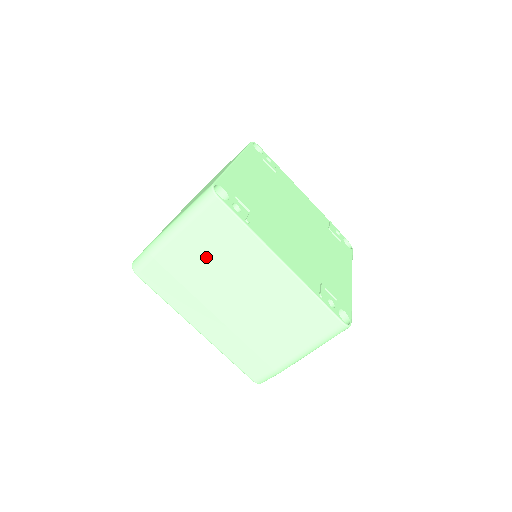
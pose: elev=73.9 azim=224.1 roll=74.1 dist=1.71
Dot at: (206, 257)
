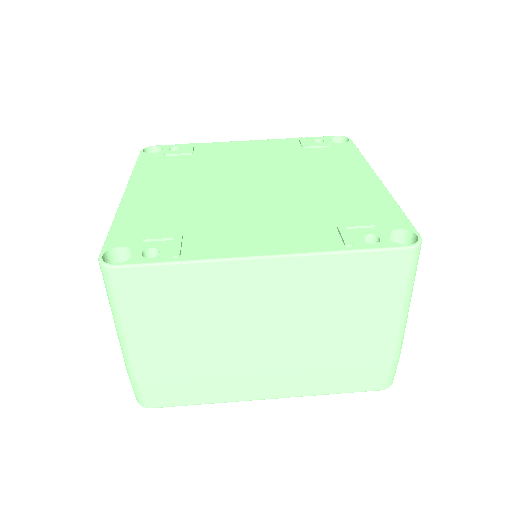
Dot at: (184, 332)
